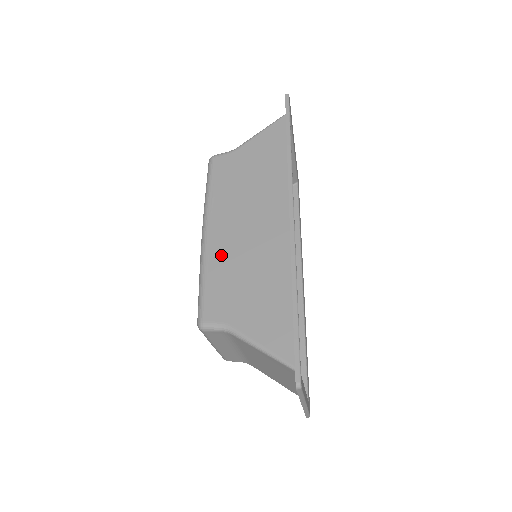
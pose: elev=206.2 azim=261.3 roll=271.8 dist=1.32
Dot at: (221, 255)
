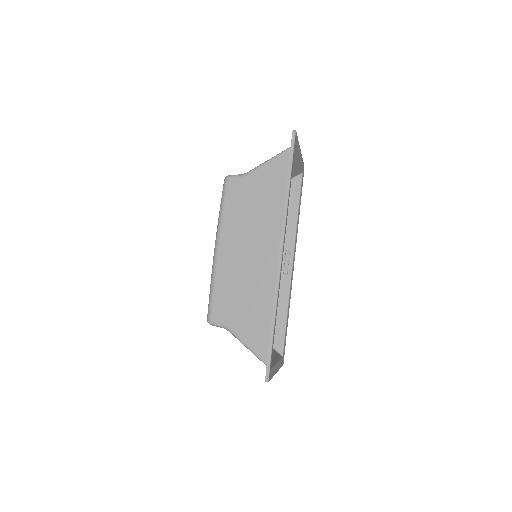
Dot at: (227, 271)
